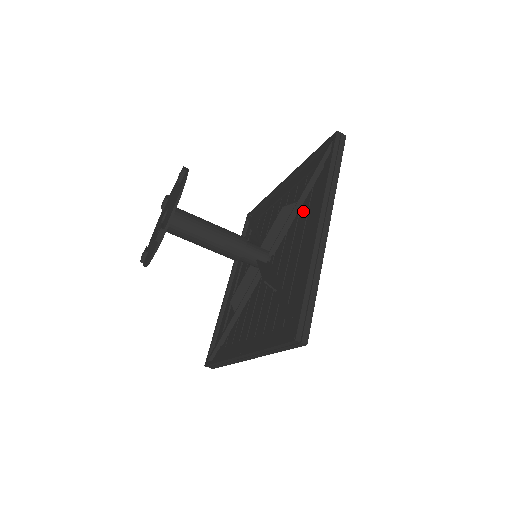
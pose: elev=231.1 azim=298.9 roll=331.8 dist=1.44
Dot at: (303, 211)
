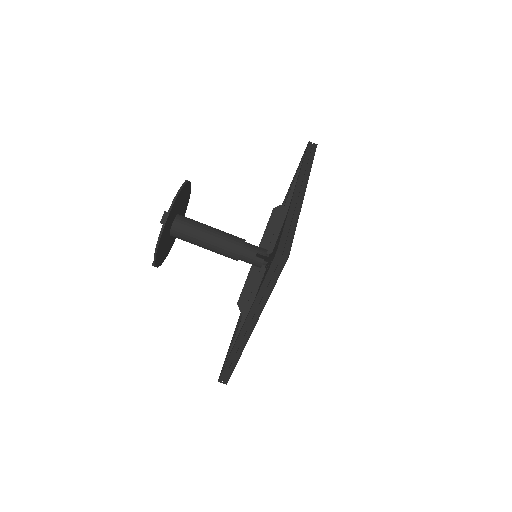
Dot at: occluded
